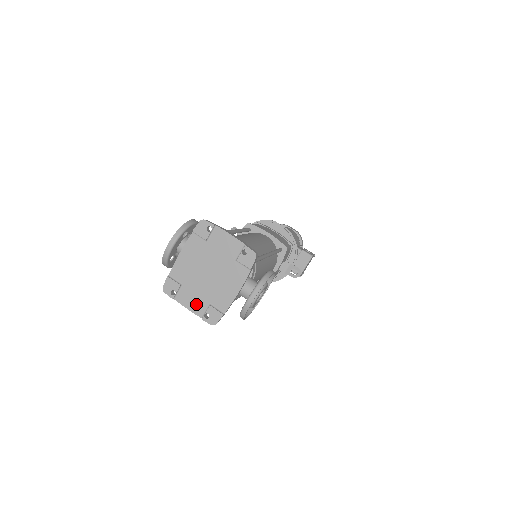
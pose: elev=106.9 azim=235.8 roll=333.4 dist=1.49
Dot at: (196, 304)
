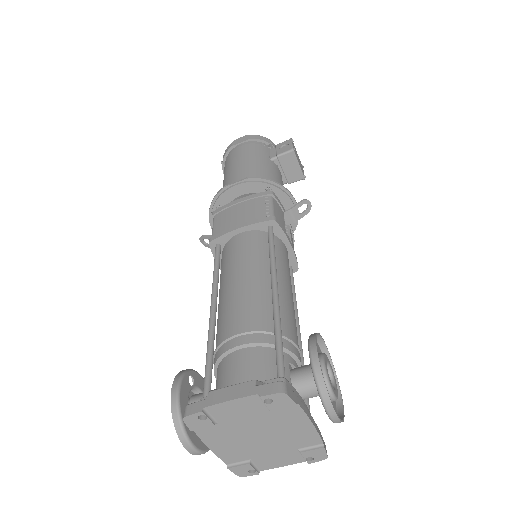
Dot at: (285, 459)
